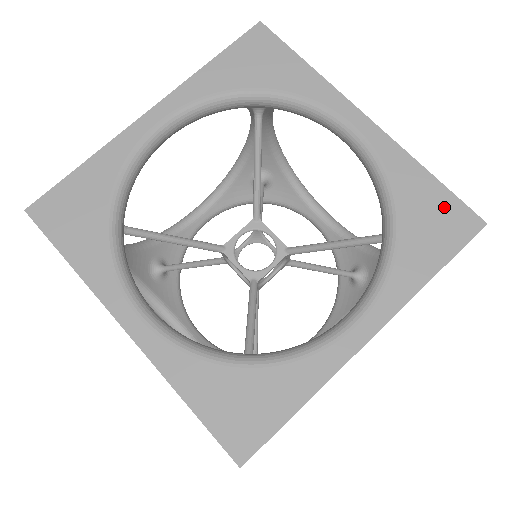
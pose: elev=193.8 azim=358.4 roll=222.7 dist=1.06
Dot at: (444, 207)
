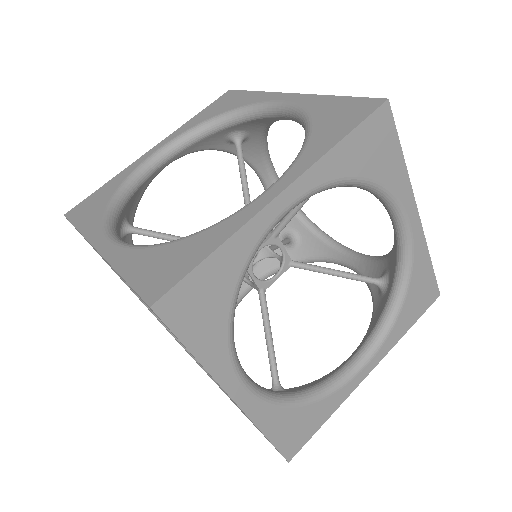
Dot at: (428, 285)
